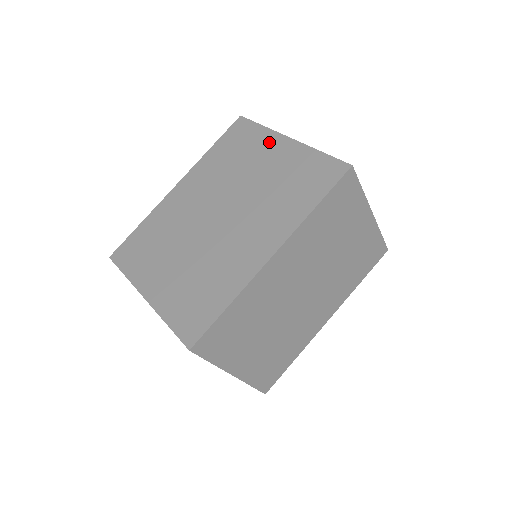
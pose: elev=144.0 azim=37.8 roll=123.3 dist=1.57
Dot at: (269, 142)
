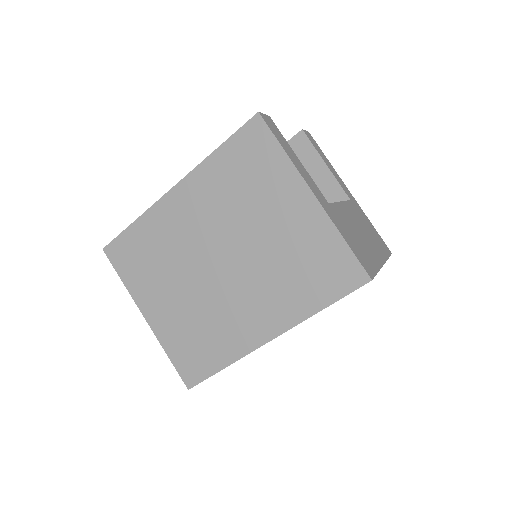
Dot at: (288, 187)
